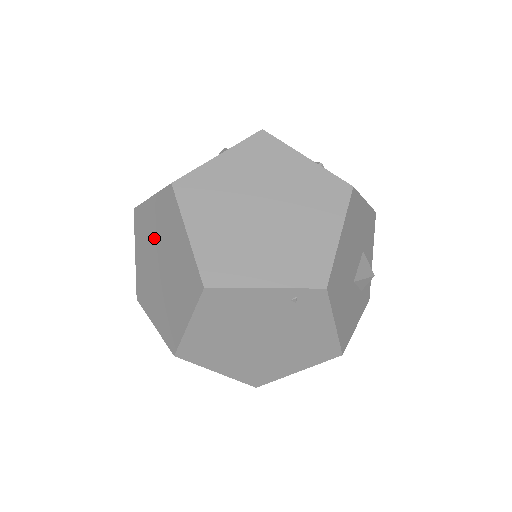
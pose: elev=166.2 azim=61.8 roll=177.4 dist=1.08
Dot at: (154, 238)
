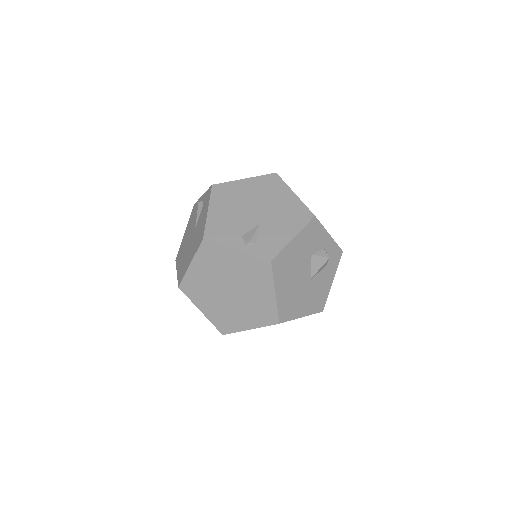
Dot at: occluded
